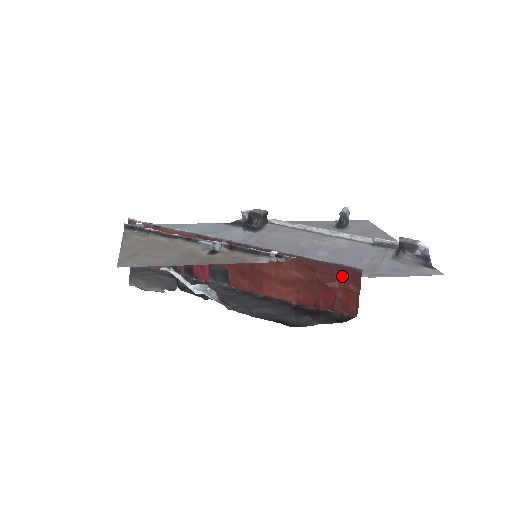
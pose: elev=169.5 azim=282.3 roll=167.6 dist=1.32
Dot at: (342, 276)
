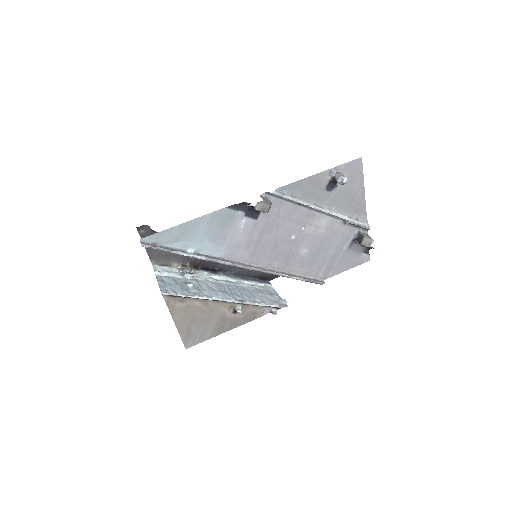
Dot at: occluded
